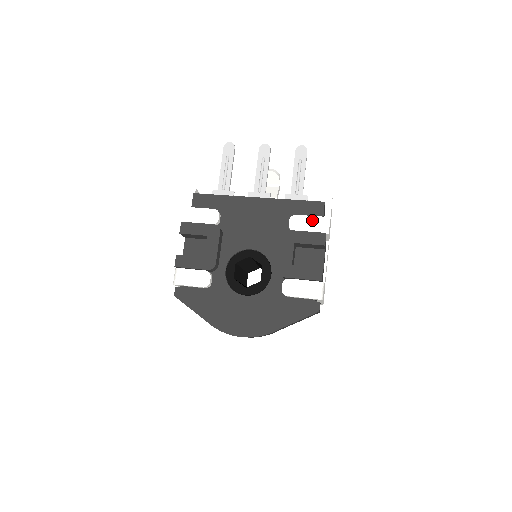
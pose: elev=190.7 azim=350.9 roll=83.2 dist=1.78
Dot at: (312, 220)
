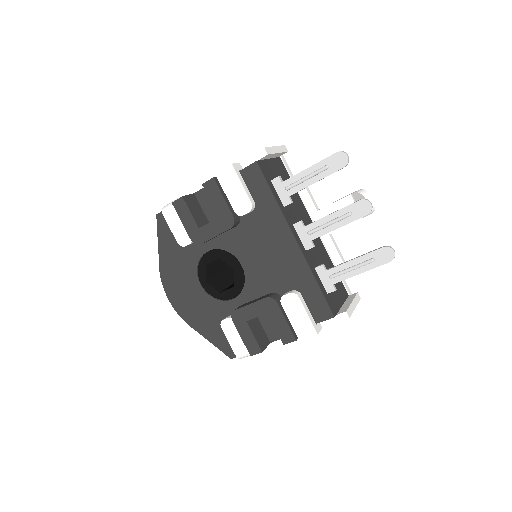
Dot at: (303, 317)
